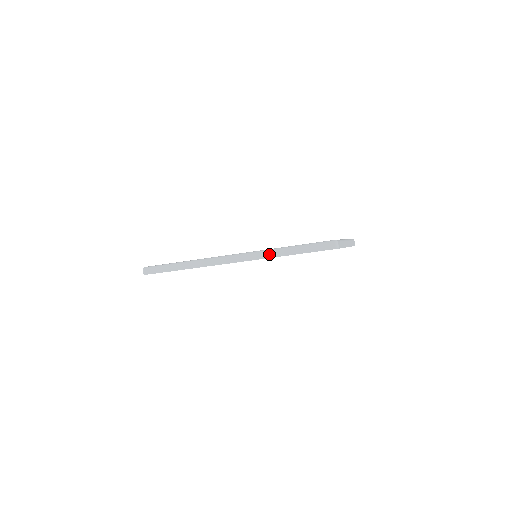
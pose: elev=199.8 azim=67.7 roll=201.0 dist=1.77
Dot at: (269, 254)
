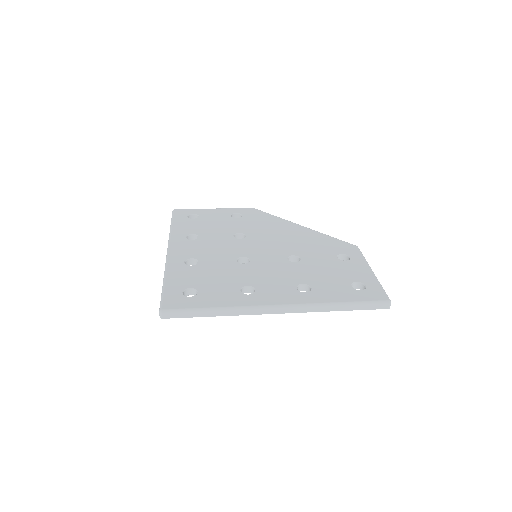
Dot at: (322, 309)
